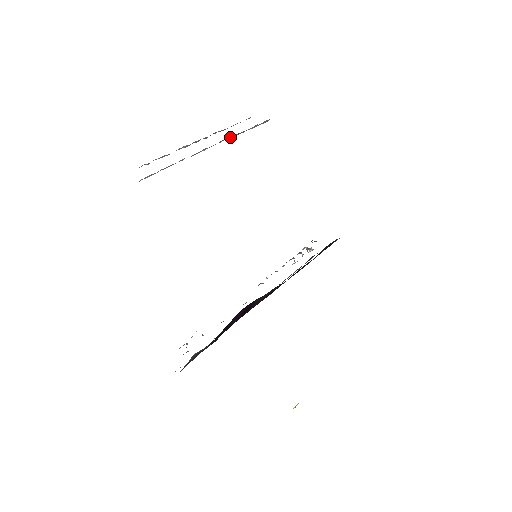
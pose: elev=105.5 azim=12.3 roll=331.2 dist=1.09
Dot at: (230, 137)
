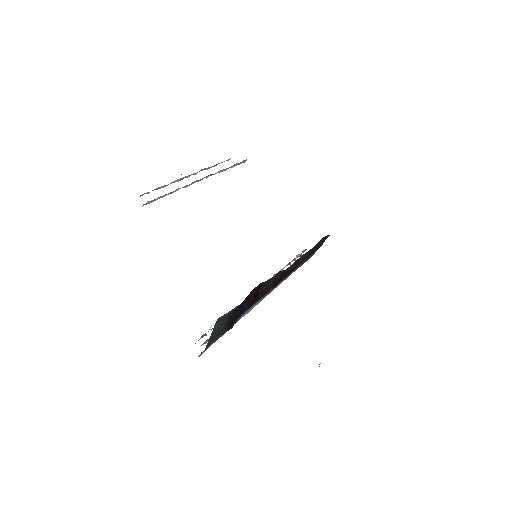
Dot at: (215, 173)
